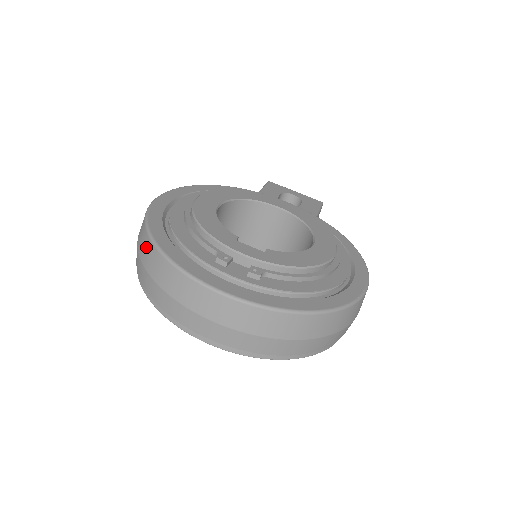
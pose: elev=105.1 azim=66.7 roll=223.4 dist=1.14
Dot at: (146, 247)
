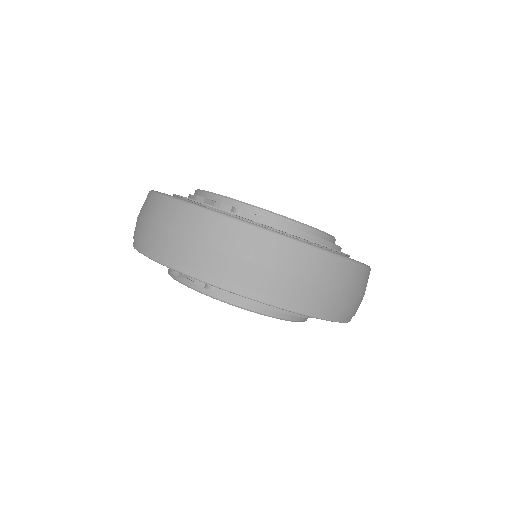
Dot at: occluded
